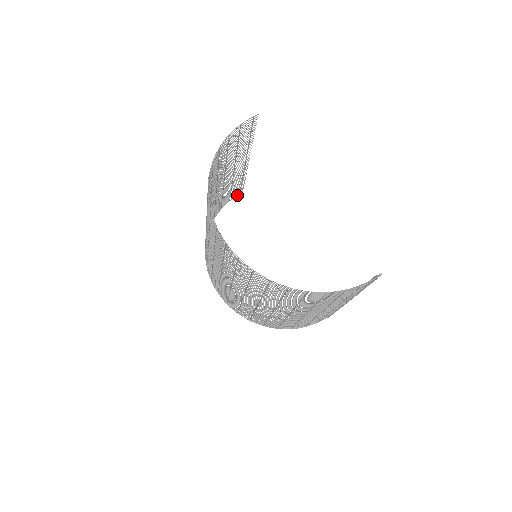
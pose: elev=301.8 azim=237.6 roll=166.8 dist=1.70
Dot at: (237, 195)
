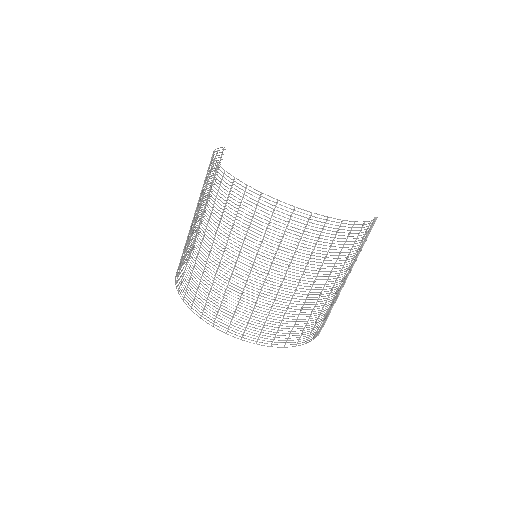
Dot at: occluded
